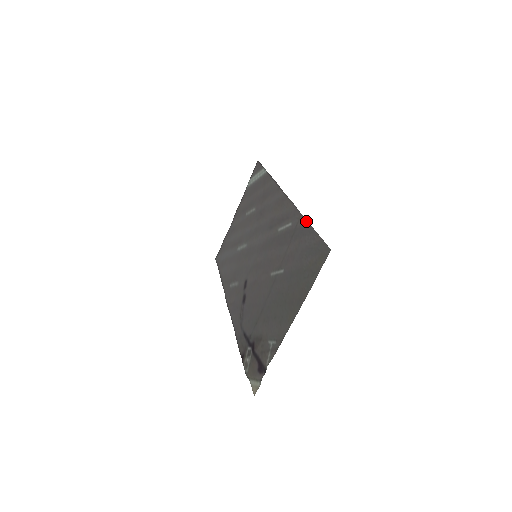
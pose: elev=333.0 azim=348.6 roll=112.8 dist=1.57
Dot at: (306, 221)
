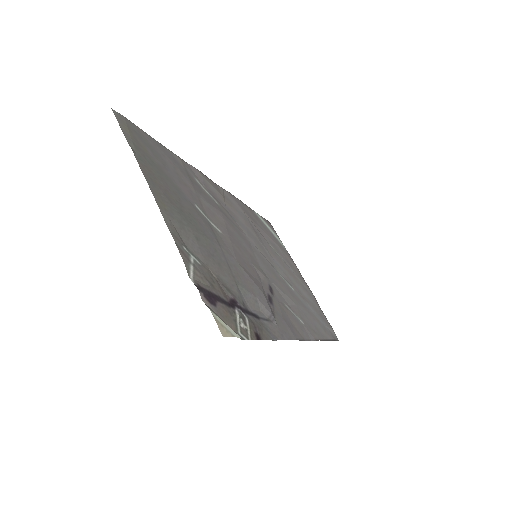
Dot at: (169, 151)
